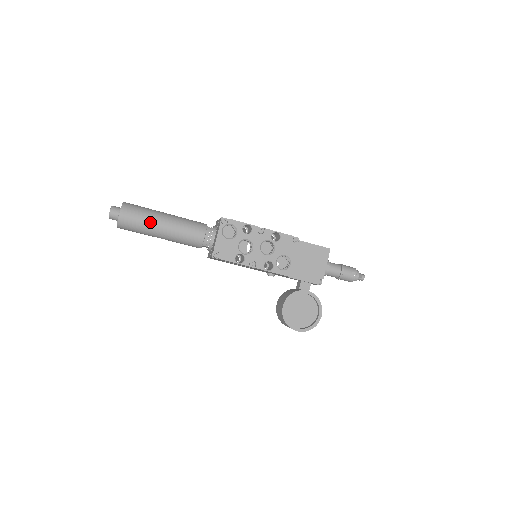
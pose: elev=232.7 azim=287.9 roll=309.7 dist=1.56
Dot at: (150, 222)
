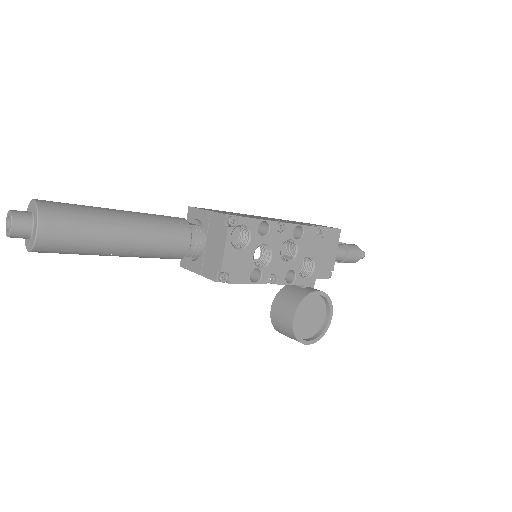
Dot at: (99, 236)
